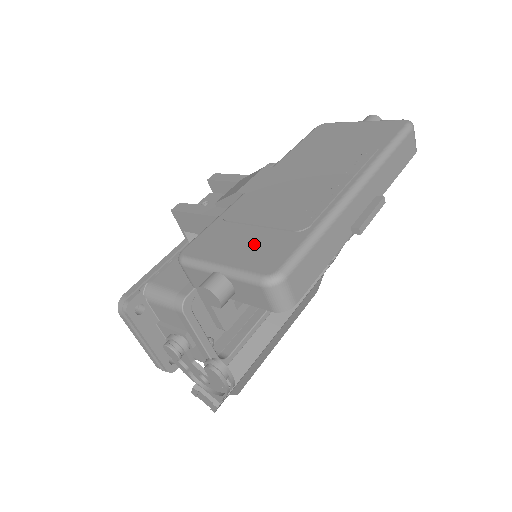
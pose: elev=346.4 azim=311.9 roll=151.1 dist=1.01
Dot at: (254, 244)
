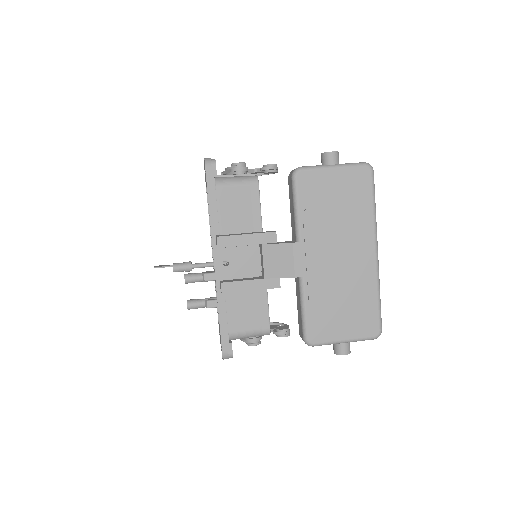
Dot at: (352, 319)
